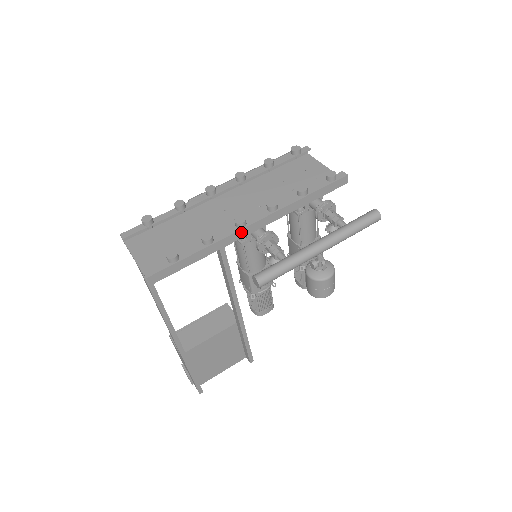
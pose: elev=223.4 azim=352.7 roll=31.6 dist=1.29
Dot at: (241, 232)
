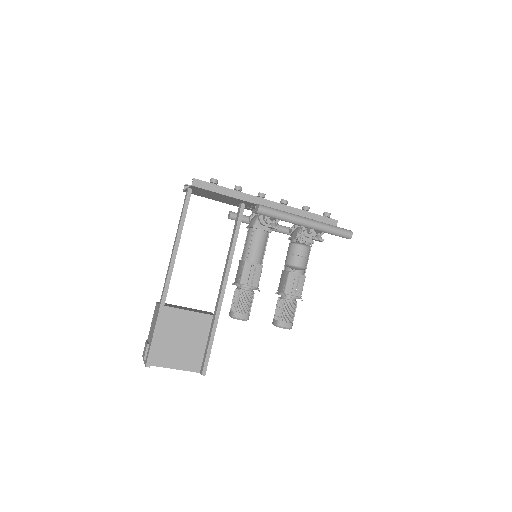
Dot at: (259, 200)
